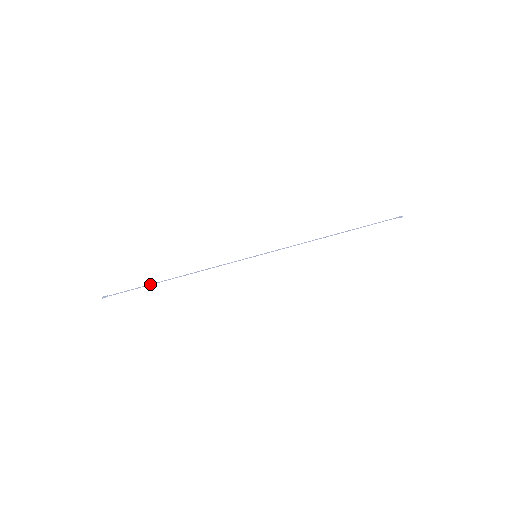
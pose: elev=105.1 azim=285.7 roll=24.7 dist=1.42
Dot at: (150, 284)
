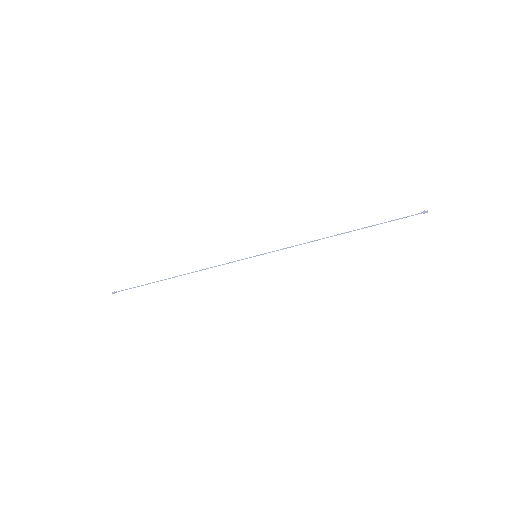
Dot at: occluded
